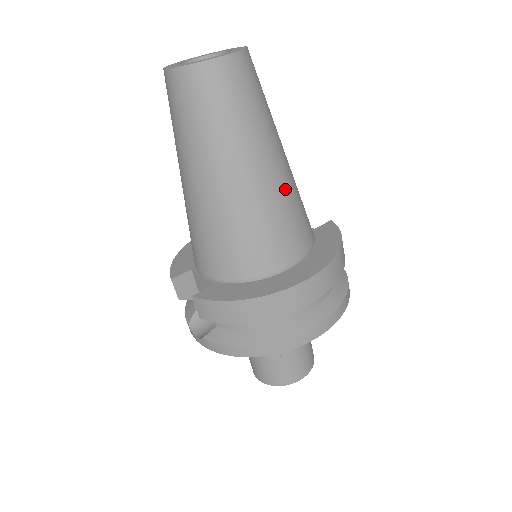
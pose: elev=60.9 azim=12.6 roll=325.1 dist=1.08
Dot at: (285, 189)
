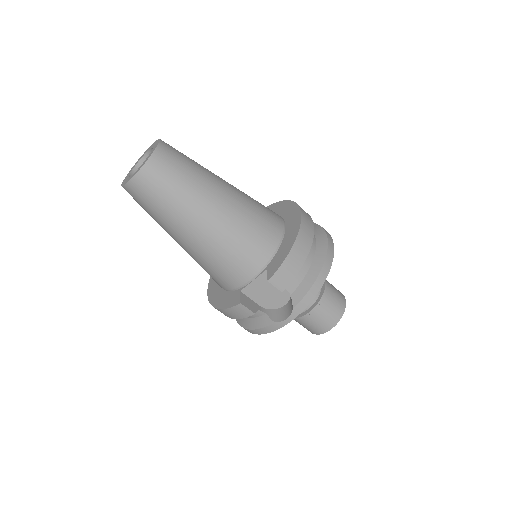
Dot at: occluded
